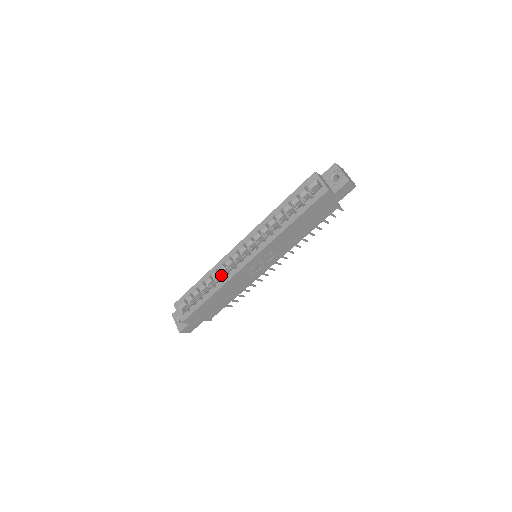
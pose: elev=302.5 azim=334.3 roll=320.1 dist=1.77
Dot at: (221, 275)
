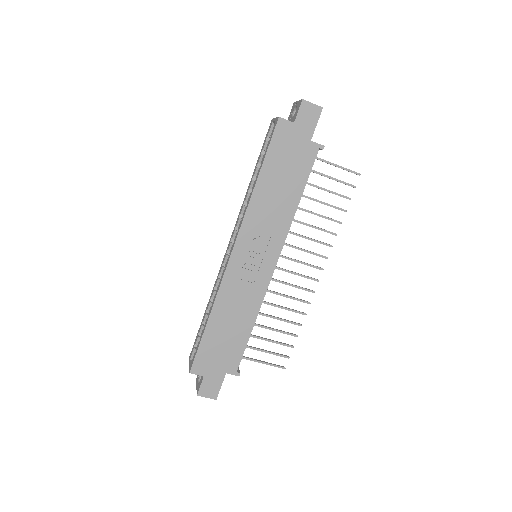
Dot at: occluded
